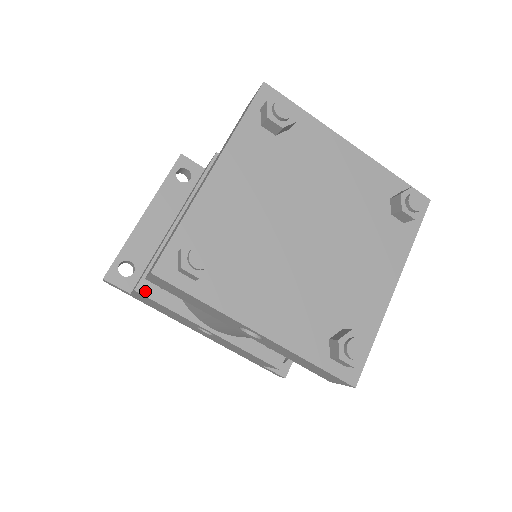
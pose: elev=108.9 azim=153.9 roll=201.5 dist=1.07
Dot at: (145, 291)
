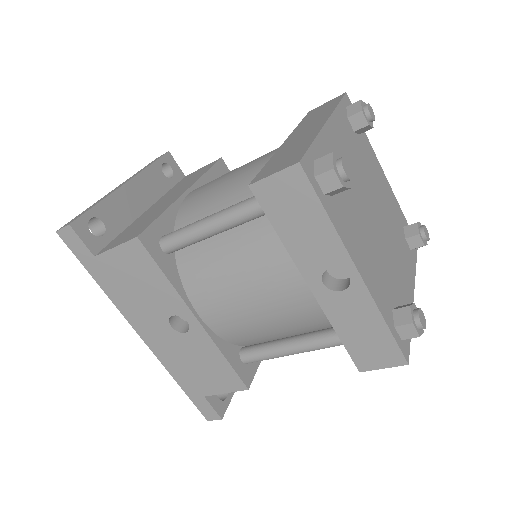
Dot at: (147, 244)
